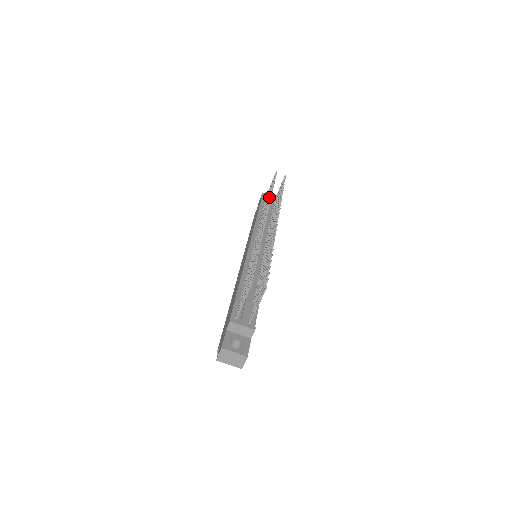
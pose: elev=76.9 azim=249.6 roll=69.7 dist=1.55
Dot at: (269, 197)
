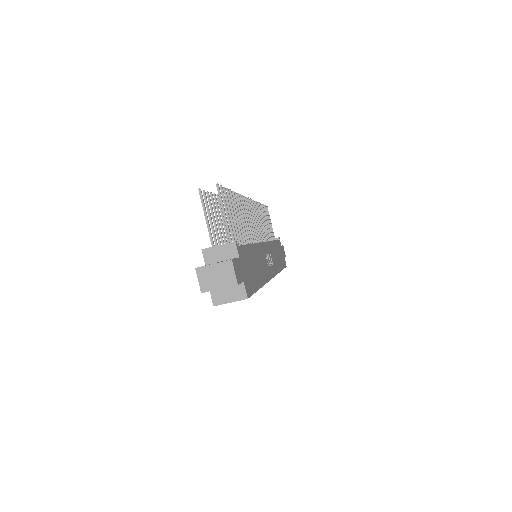
Dot at: occluded
